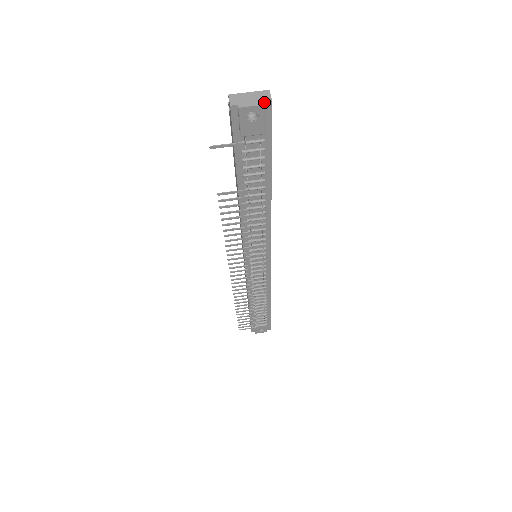
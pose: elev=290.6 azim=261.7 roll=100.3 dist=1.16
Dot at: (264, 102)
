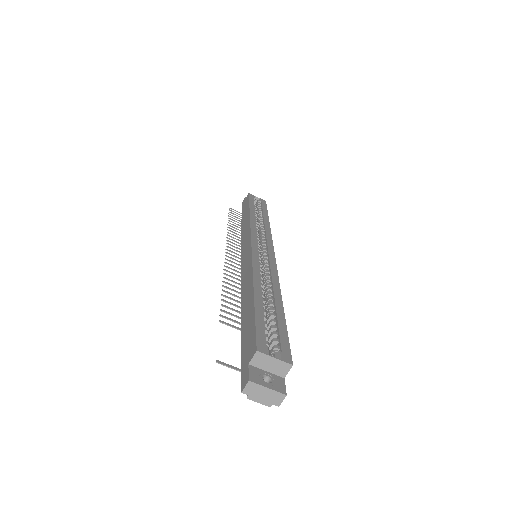
Dot at: (271, 405)
